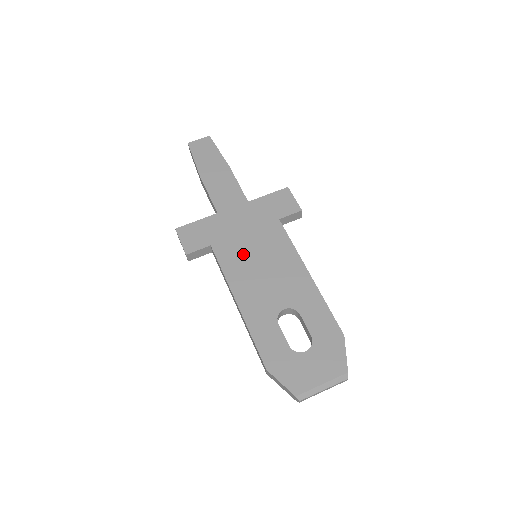
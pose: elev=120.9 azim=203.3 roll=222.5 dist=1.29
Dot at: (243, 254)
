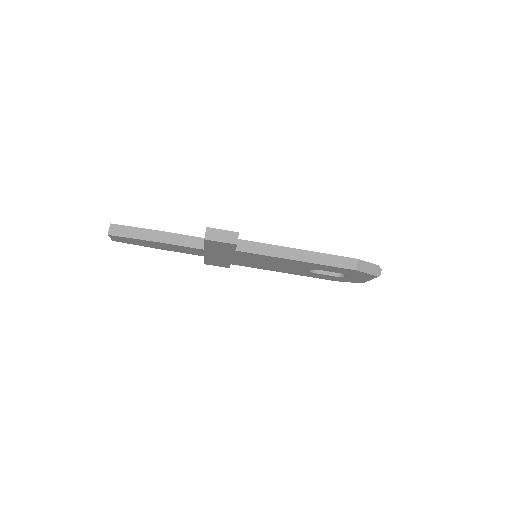
Dot at: (251, 263)
